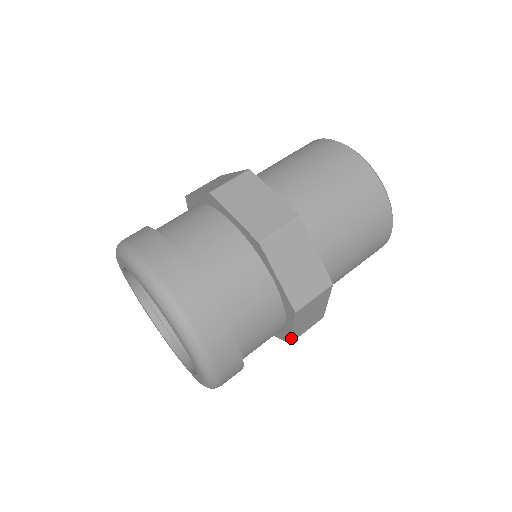
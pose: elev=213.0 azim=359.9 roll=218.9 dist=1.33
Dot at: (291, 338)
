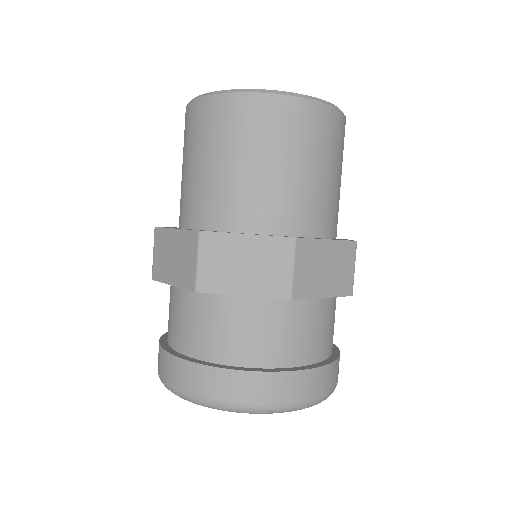
Dot at: (341, 296)
